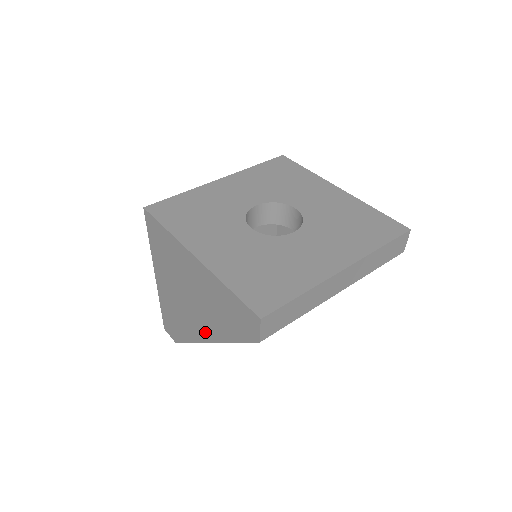
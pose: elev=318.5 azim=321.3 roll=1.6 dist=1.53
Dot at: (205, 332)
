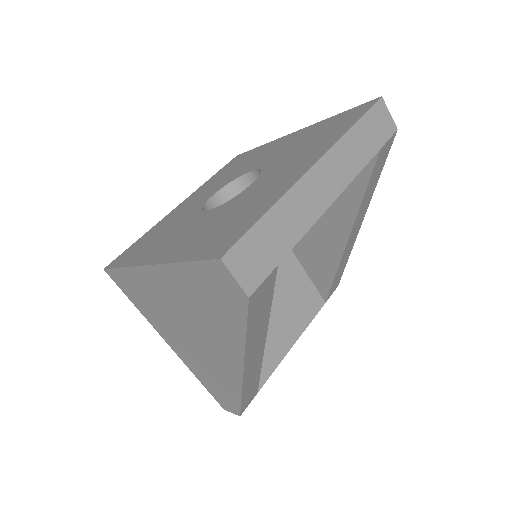
Dot at: (230, 361)
